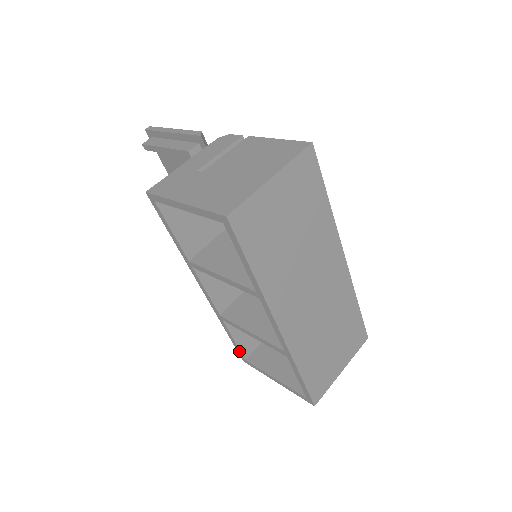
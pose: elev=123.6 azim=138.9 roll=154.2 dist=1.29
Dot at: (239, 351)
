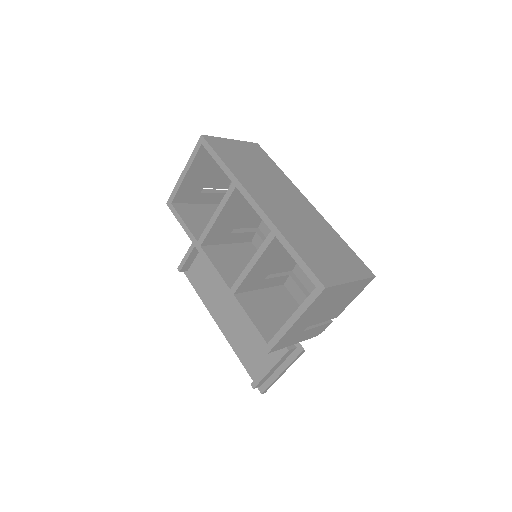
Dot at: (258, 334)
